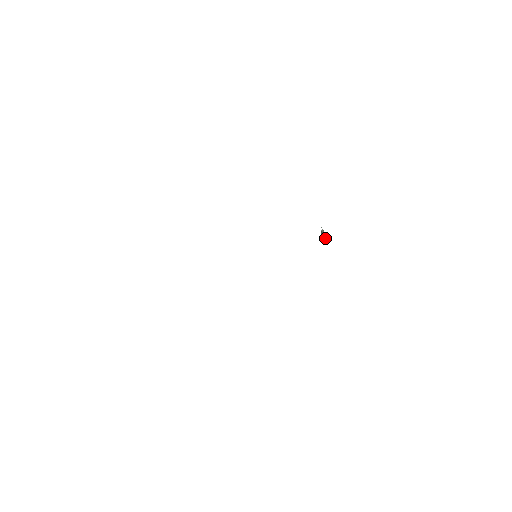
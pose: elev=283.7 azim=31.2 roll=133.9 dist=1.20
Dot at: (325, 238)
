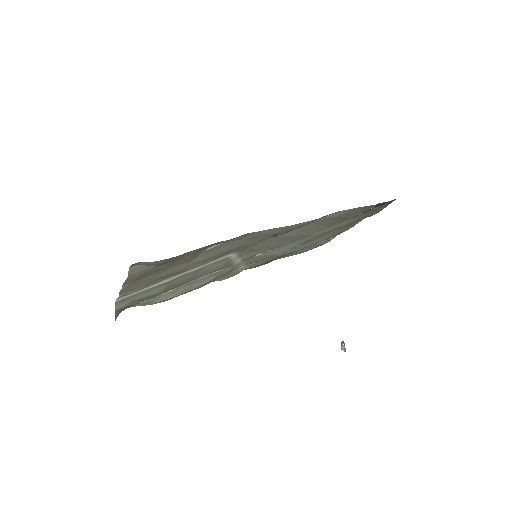
Dot at: (344, 350)
